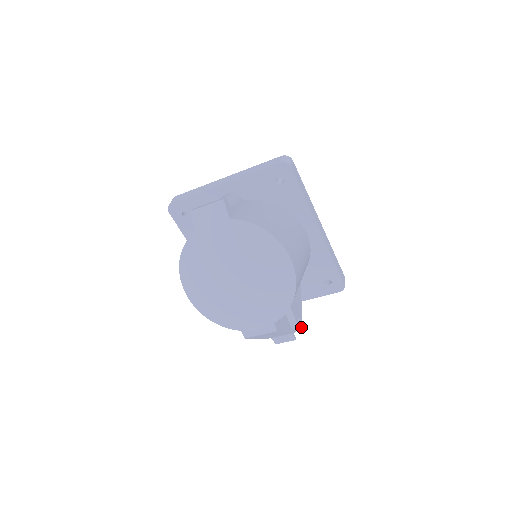
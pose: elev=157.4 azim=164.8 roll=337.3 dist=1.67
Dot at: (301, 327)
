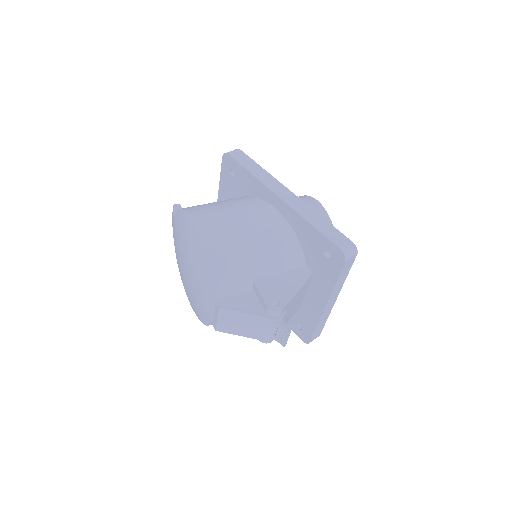
Dot at: (278, 310)
